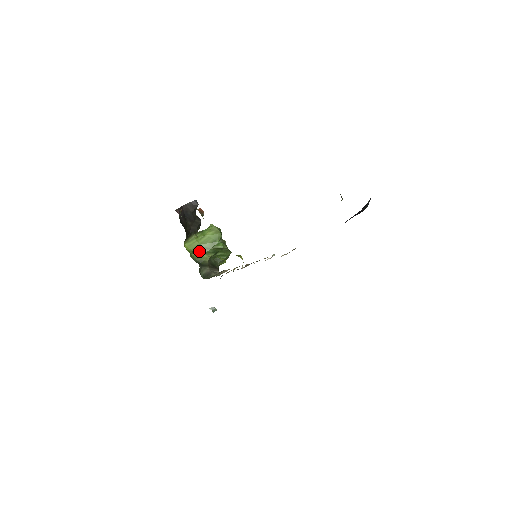
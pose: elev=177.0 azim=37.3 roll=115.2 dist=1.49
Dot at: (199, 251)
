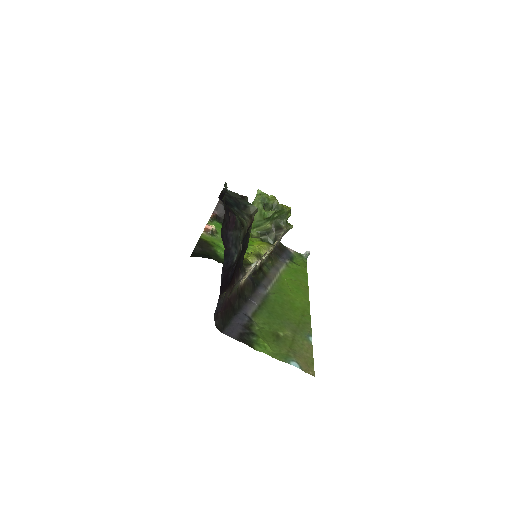
Dot at: (256, 226)
